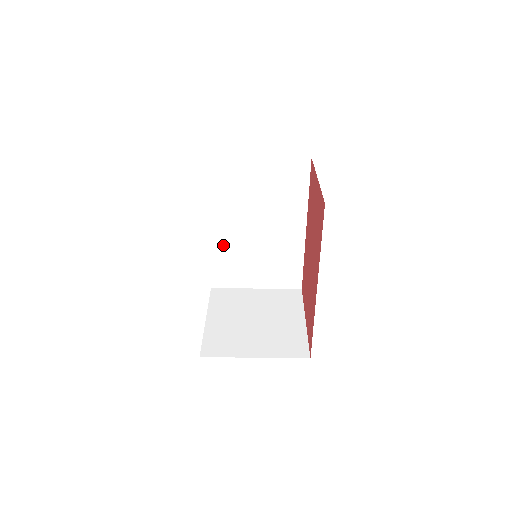
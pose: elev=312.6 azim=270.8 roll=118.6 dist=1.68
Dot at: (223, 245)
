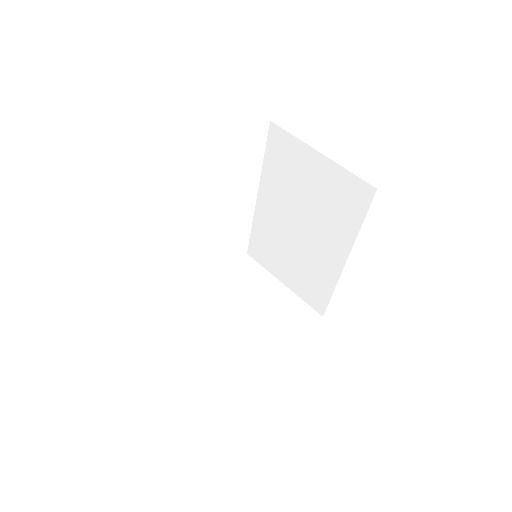
Dot at: (266, 222)
